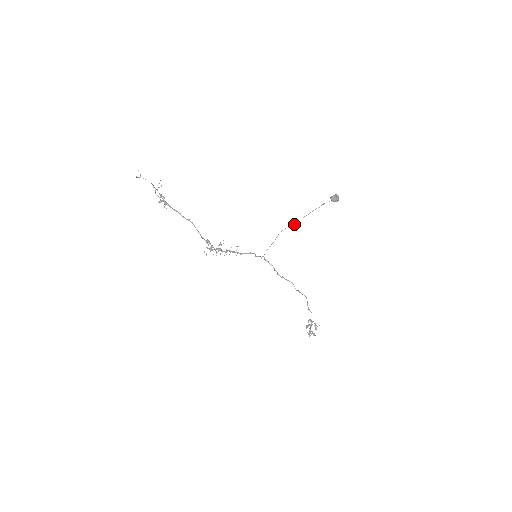
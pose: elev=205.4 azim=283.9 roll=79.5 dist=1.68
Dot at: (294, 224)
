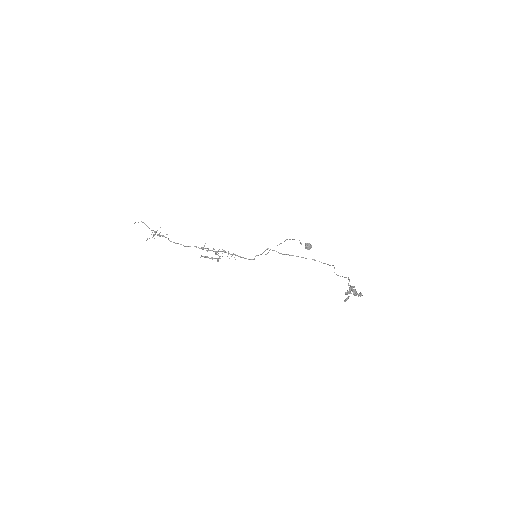
Dot at: occluded
